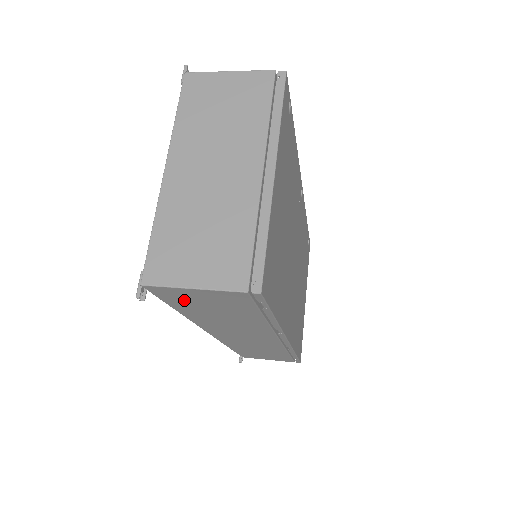
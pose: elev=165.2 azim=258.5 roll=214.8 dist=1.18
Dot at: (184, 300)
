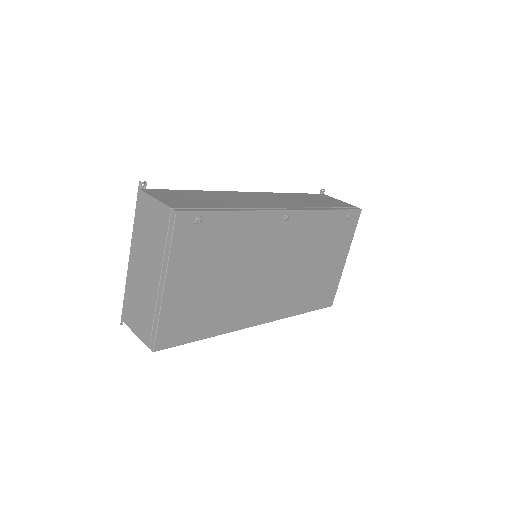
Dot at: occluded
